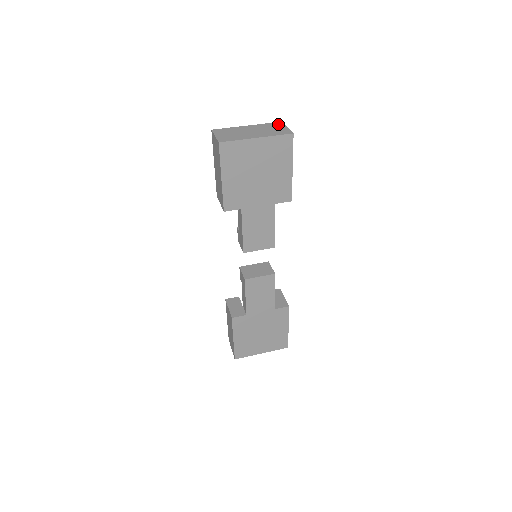
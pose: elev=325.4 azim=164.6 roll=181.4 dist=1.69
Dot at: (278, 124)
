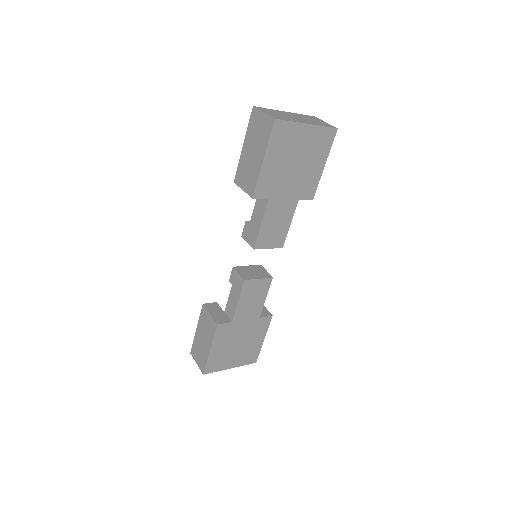
Dot at: (314, 117)
